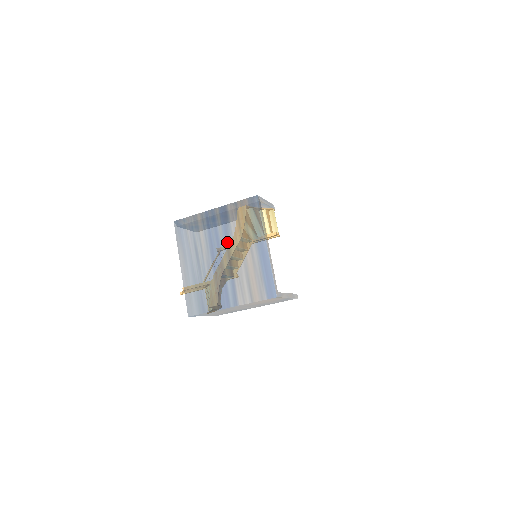
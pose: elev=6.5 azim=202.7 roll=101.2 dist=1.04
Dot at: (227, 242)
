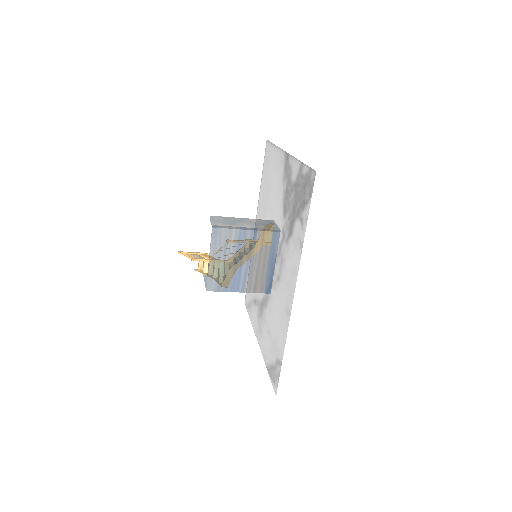
Dot at: (250, 253)
